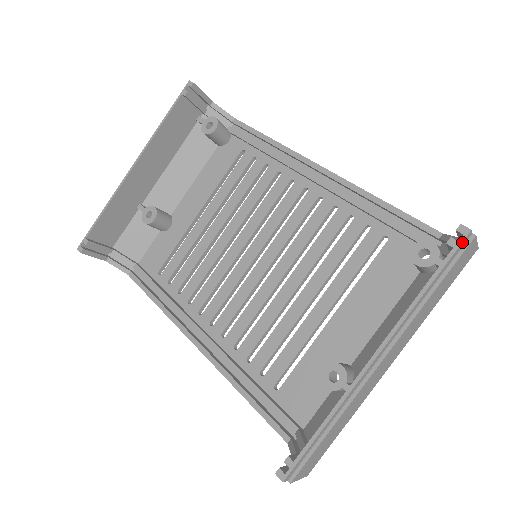
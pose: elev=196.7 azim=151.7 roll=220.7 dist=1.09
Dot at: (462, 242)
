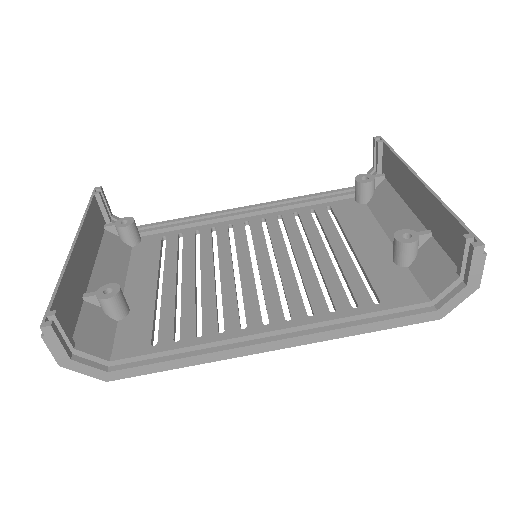
Dot at: (383, 139)
